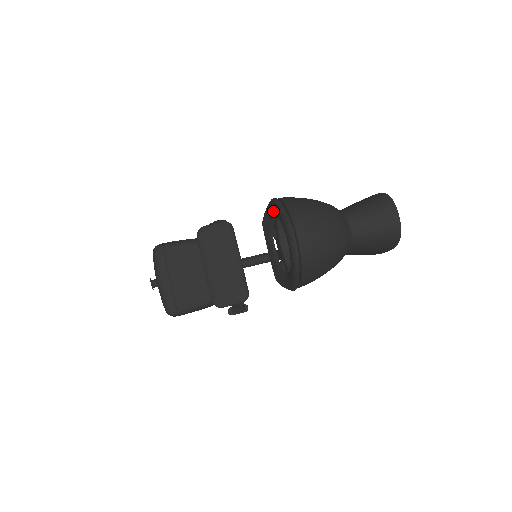
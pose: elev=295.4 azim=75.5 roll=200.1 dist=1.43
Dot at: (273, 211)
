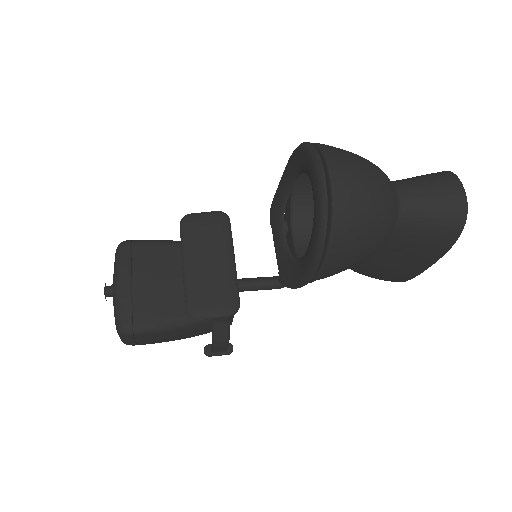
Dot at: (291, 170)
